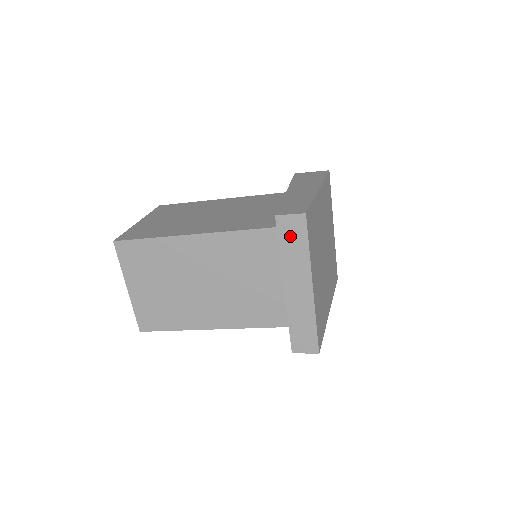
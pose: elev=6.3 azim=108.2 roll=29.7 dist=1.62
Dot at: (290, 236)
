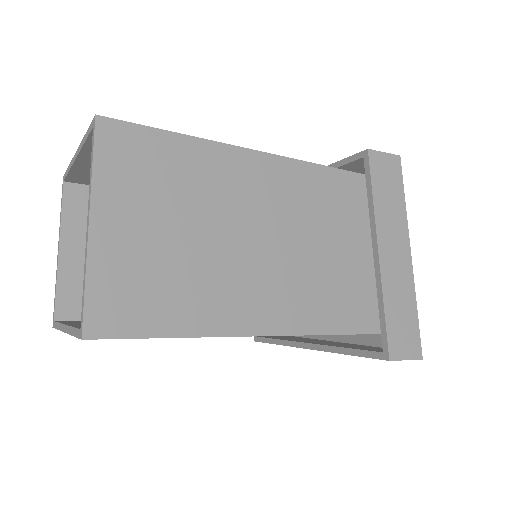
Dot at: (384, 179)
